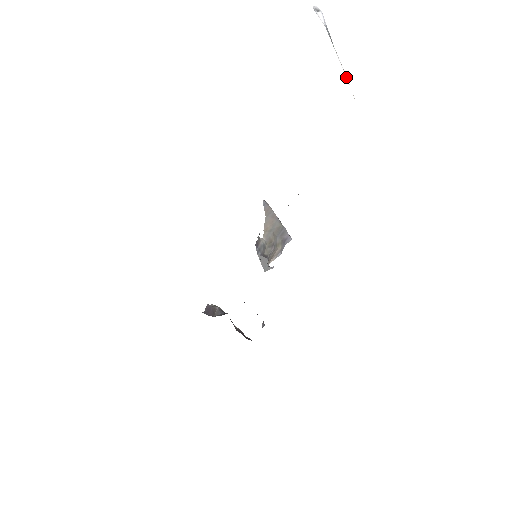
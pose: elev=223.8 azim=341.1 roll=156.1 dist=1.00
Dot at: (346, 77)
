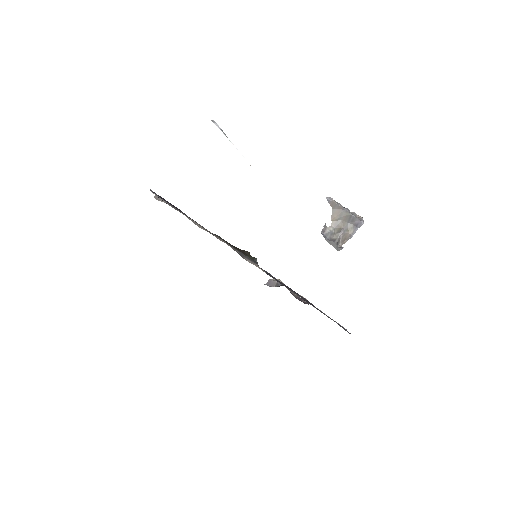
Dot at: (242, 155)
